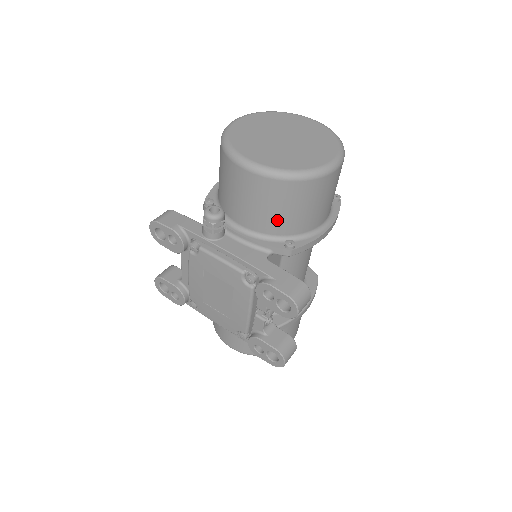
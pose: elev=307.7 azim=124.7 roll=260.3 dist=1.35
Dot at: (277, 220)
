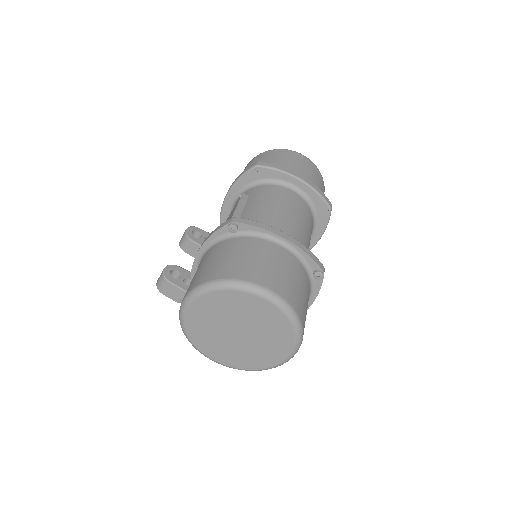
Dot at: occluded
